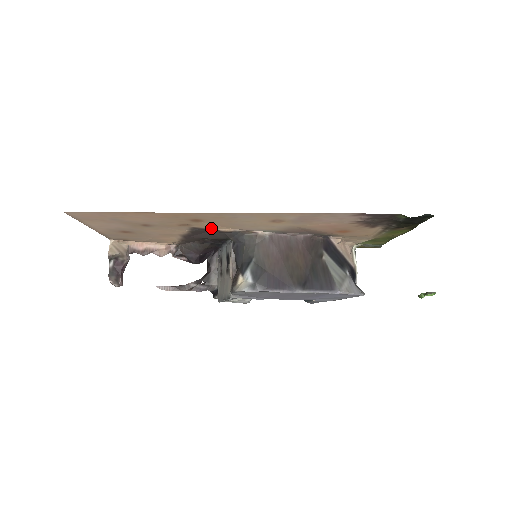
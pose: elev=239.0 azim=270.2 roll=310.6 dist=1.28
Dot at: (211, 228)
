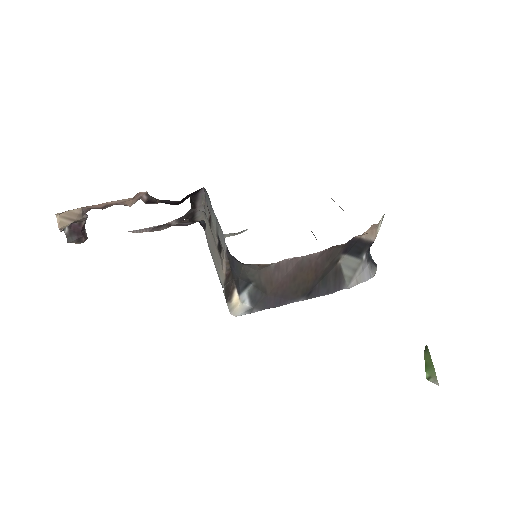
Dot at: occluded
